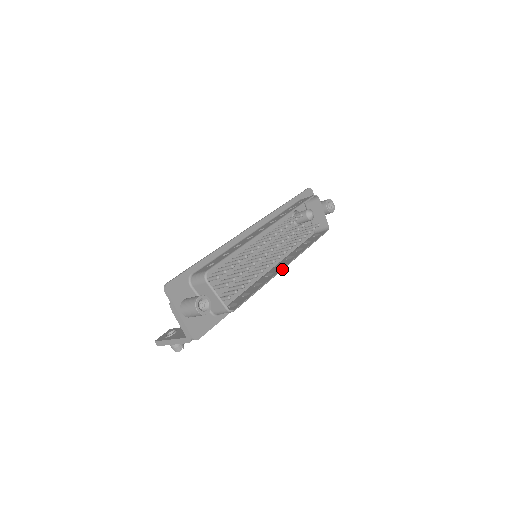
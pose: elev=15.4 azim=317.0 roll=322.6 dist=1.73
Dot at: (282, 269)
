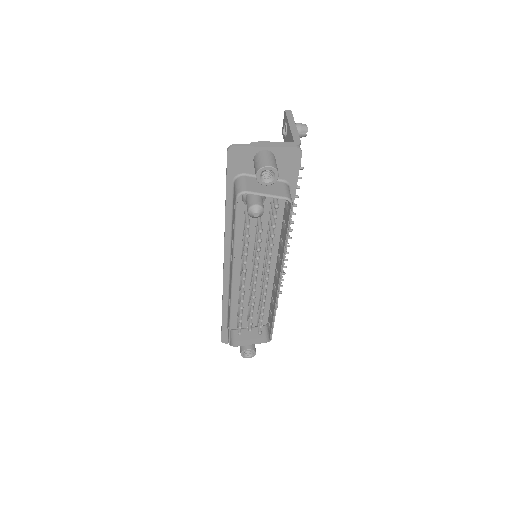
Dot at: (278, 289)
